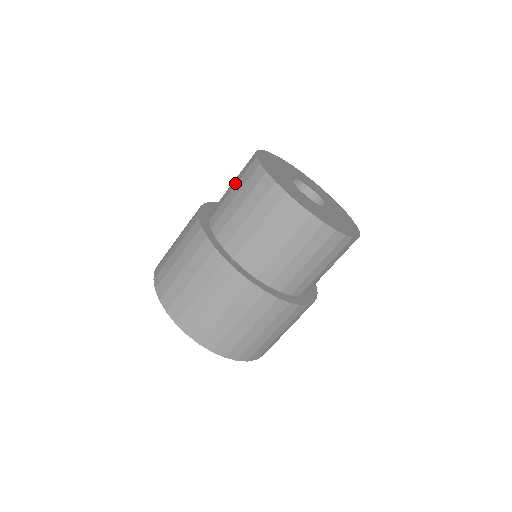
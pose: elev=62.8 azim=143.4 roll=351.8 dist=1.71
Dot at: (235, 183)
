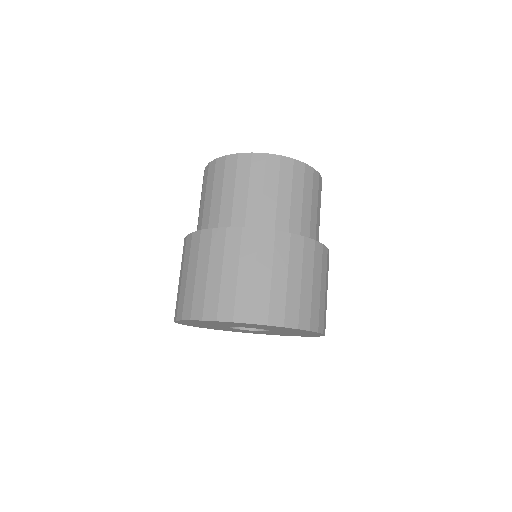
Dot at: (210, 190)
